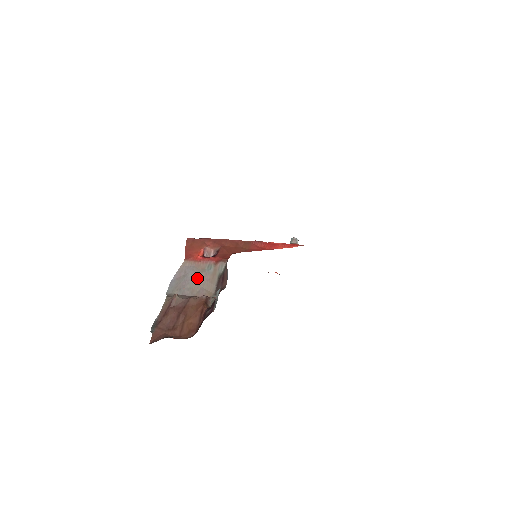
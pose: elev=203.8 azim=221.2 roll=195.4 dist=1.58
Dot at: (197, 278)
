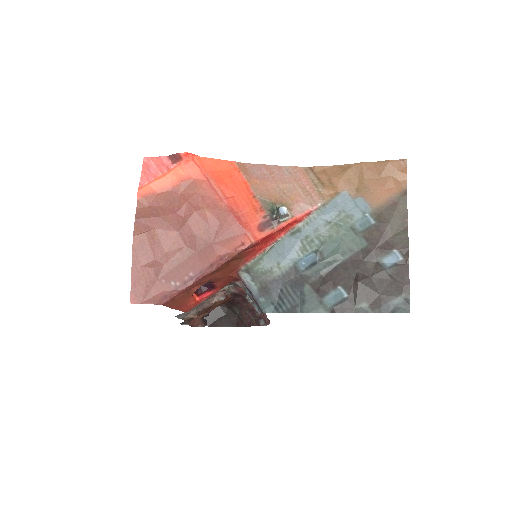
Dot at: occluded
